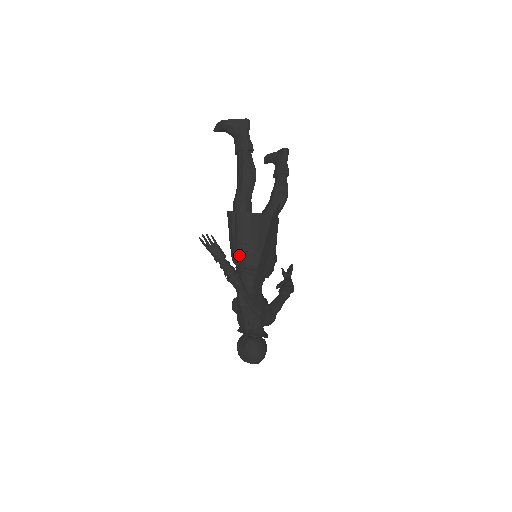
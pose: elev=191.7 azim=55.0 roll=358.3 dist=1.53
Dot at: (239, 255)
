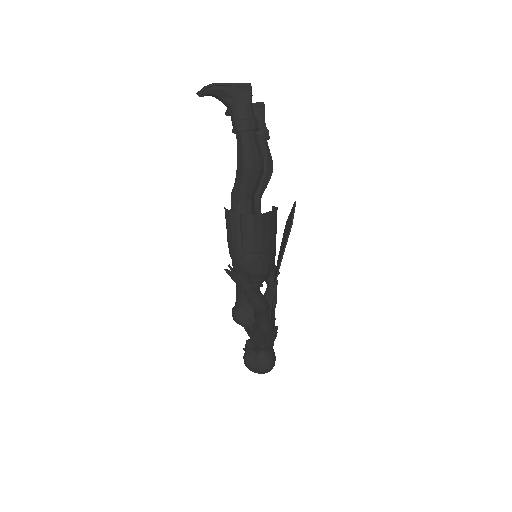
Dot at: (247, 264)
